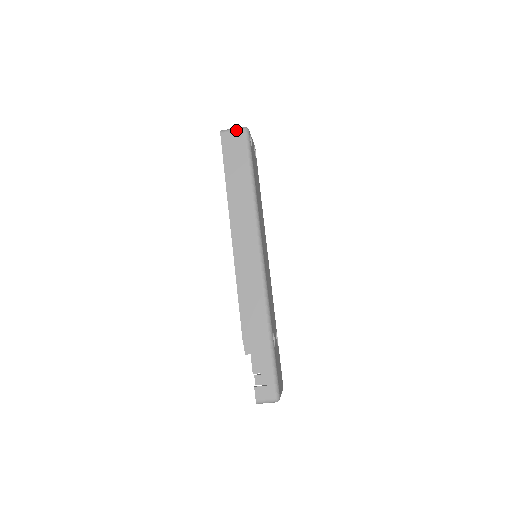
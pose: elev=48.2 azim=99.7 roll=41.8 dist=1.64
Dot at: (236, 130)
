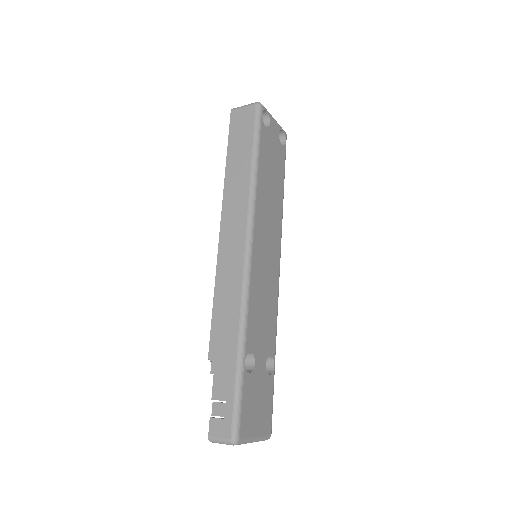
Dot at: (247, 106)
